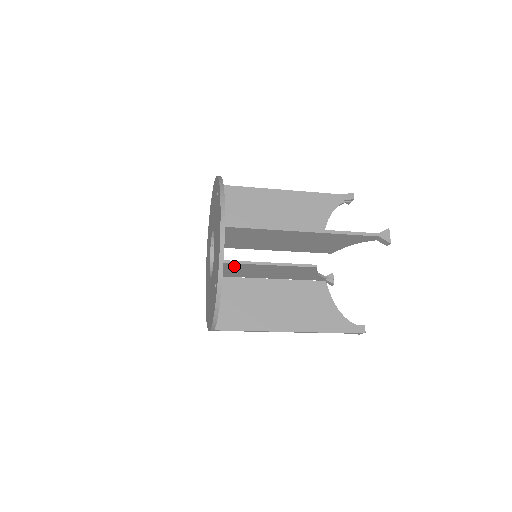
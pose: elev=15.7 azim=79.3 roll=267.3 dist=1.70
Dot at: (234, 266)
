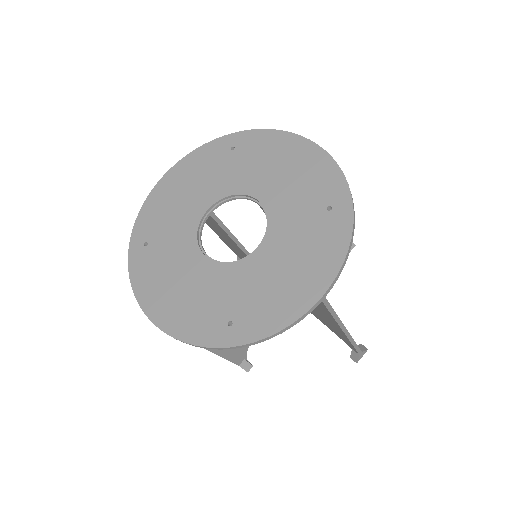
Dot at: occluded
